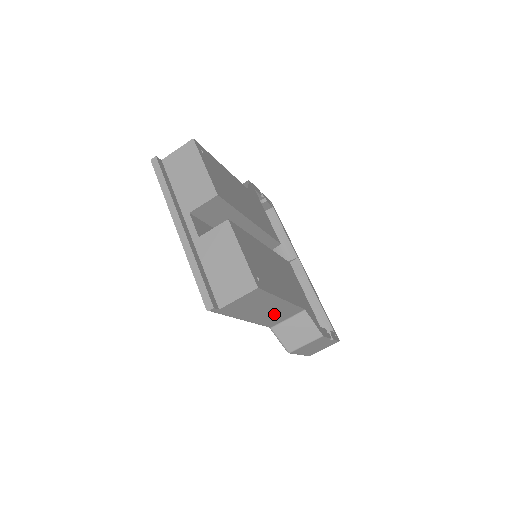
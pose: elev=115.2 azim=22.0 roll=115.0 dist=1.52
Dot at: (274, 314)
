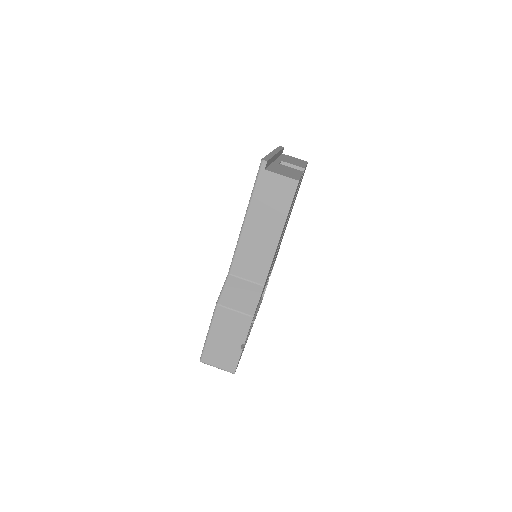
Dot at: (255, 250)
